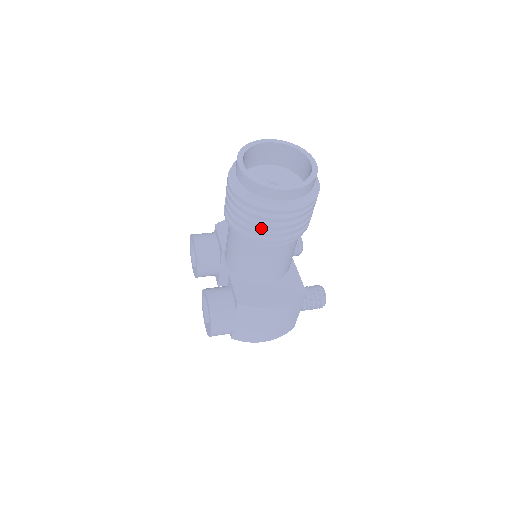
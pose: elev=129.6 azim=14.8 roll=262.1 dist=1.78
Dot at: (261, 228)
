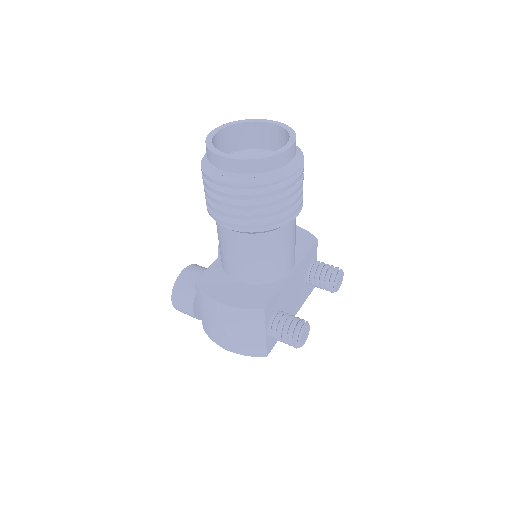
Dot at: occluded
